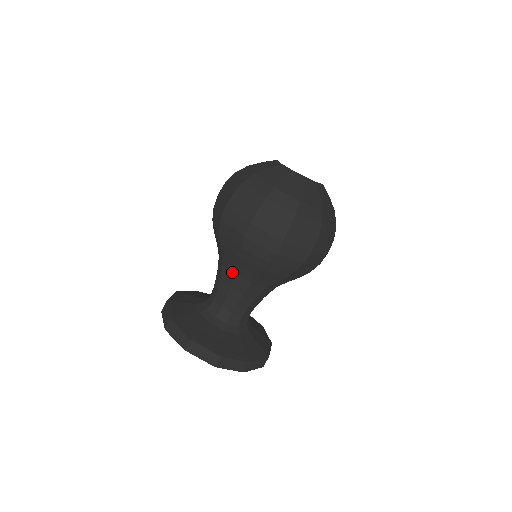
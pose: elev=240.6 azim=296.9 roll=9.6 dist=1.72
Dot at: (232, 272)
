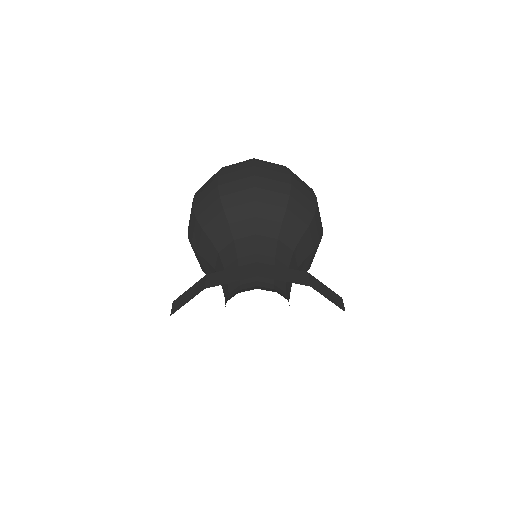
Dot at: (230, 243)
